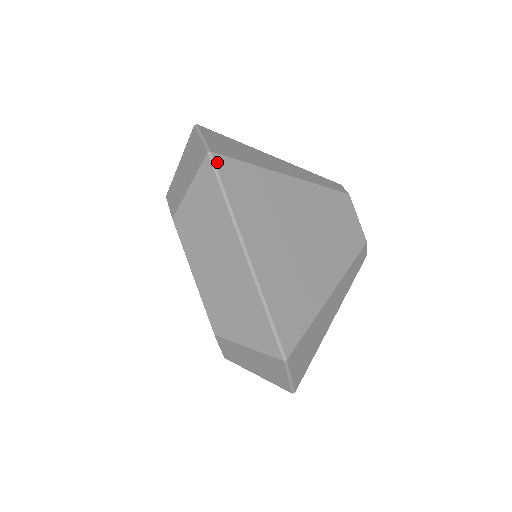
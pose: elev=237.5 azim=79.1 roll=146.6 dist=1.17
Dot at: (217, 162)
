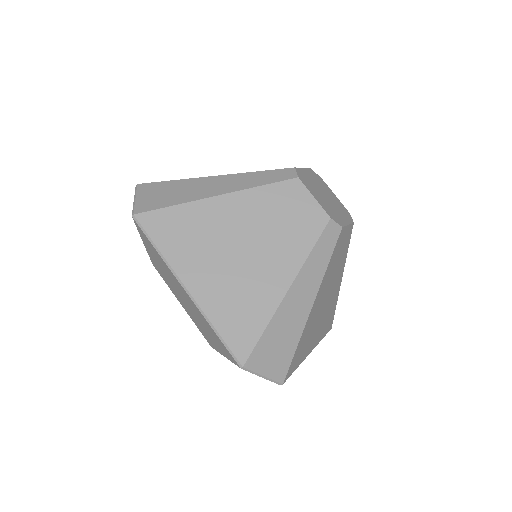
Dot at: (141, 221)
